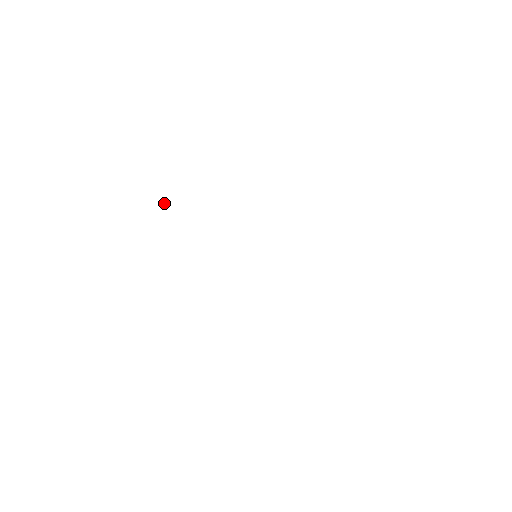
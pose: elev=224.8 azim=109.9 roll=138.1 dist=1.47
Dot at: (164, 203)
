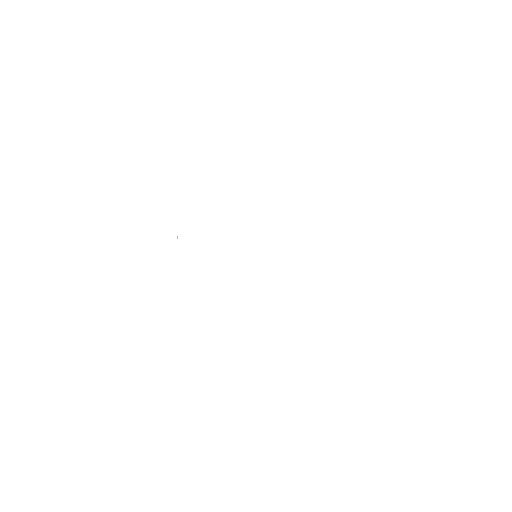
Dot at: (177, 236)
